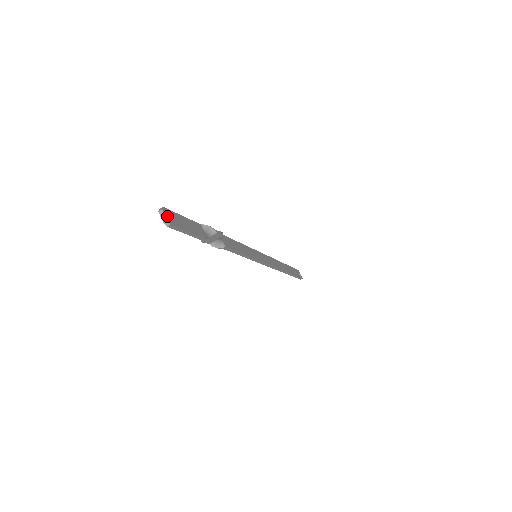
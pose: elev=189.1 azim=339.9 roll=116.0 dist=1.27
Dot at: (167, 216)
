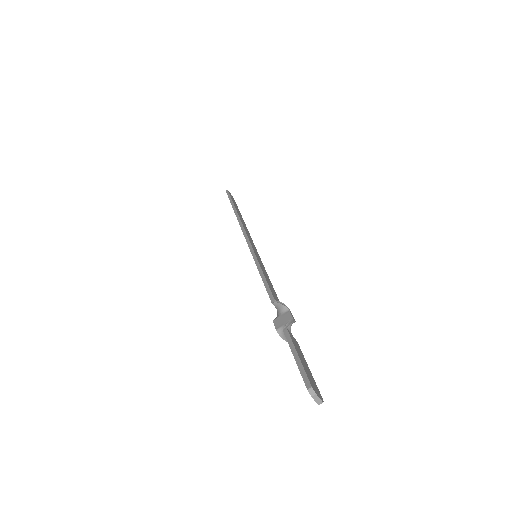
Dot at: (318, 394)
